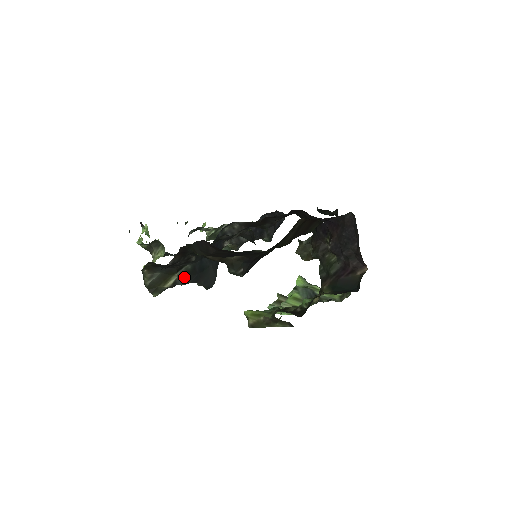
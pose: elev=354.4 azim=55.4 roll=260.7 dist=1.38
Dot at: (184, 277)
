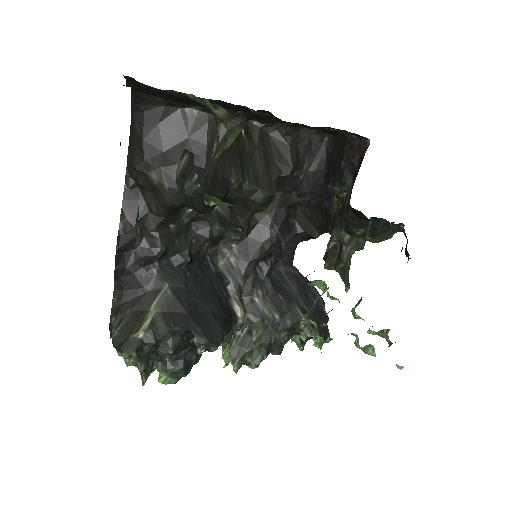
Dot at: (166, 315)
